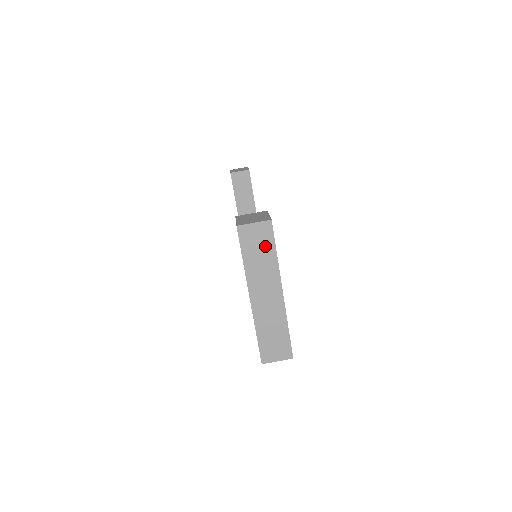
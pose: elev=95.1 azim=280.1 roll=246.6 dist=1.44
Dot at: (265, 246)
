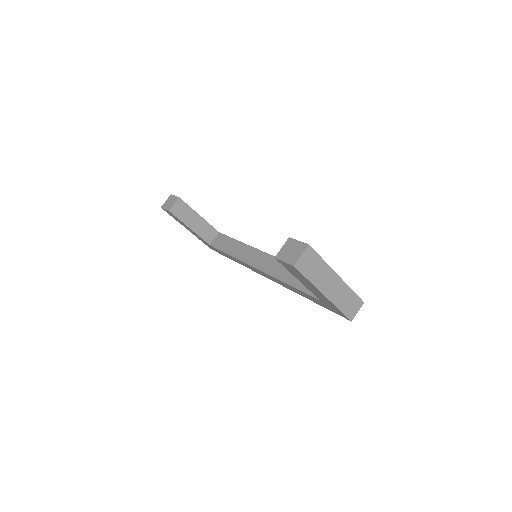
Dot at: (315, 261)
